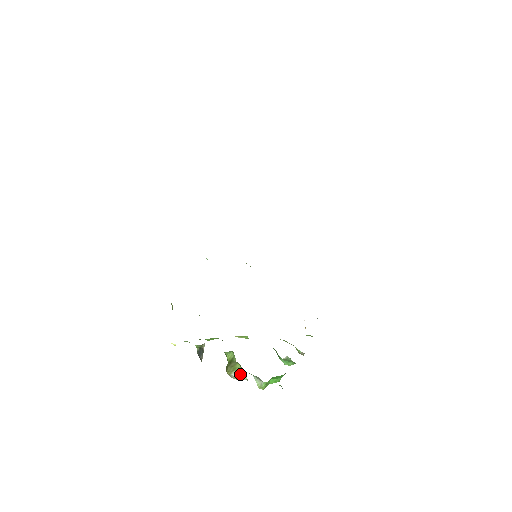
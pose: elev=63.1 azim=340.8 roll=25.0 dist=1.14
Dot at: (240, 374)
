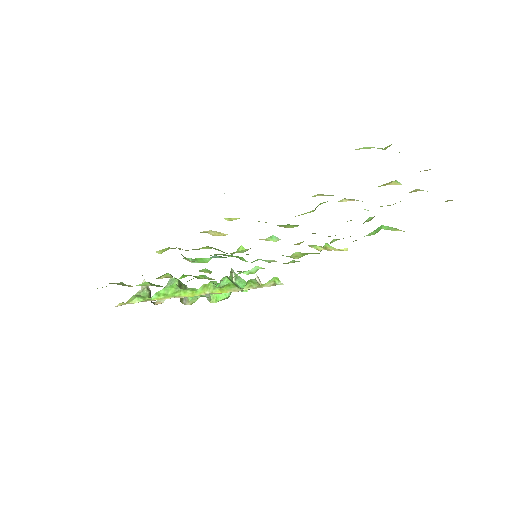
Dot at: occluded
